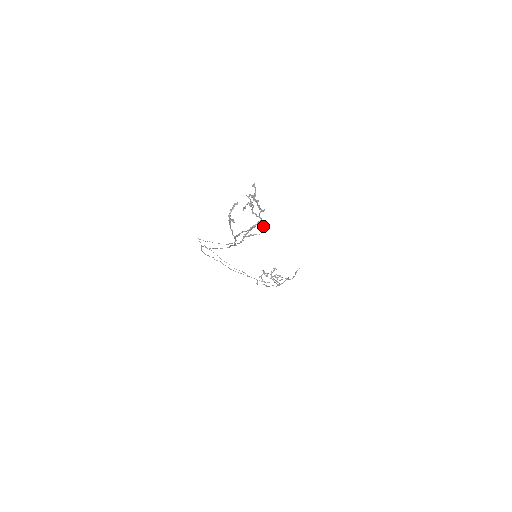
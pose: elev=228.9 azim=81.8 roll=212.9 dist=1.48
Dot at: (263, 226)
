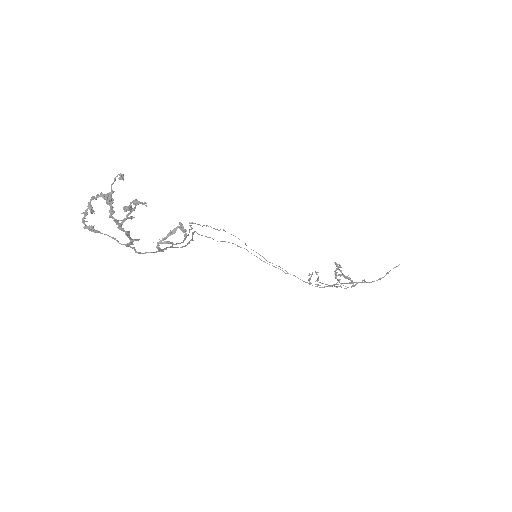
Dot at: (182, 231)
